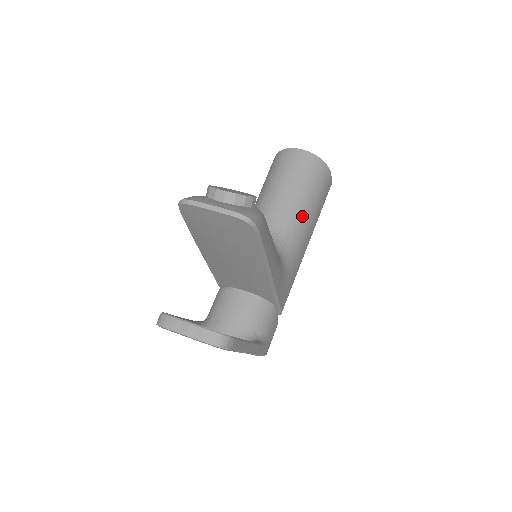
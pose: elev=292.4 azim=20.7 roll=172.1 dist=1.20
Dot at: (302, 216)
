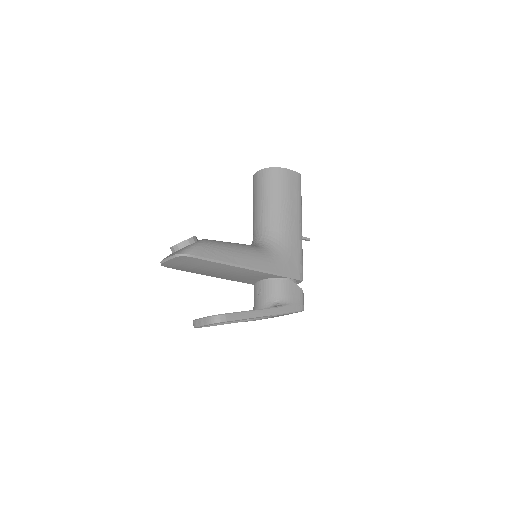
Dot at: (276, 212)
